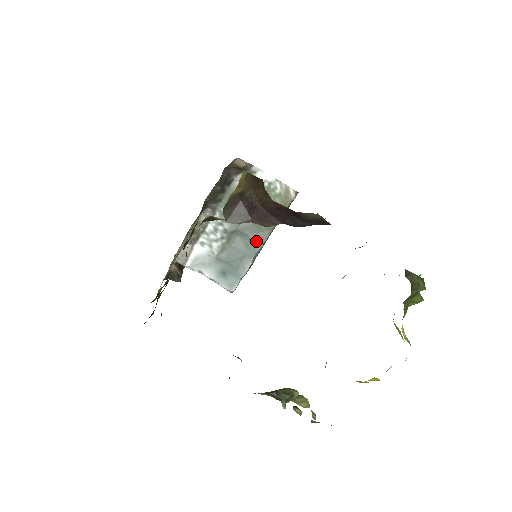
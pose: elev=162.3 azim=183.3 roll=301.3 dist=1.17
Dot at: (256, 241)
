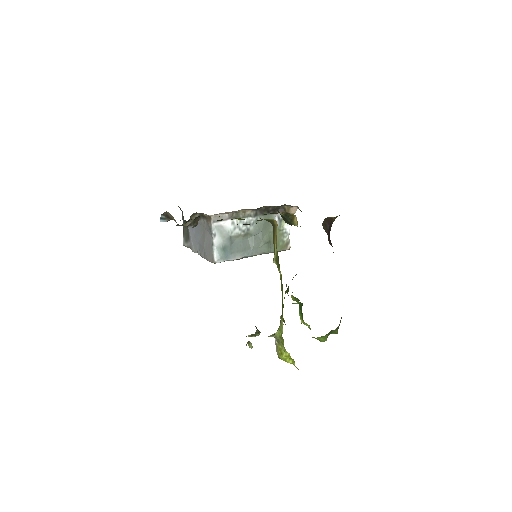
Dot at: (253, 250)
